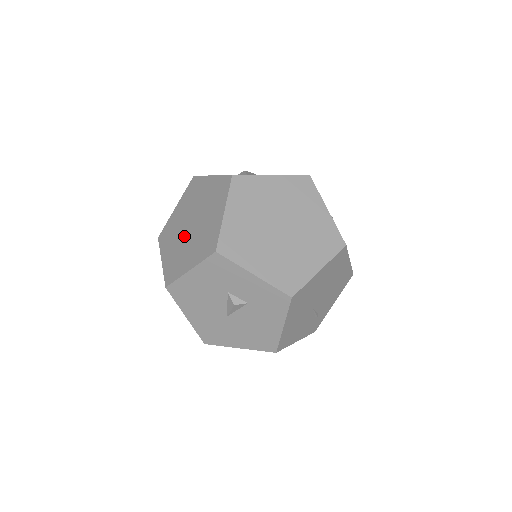
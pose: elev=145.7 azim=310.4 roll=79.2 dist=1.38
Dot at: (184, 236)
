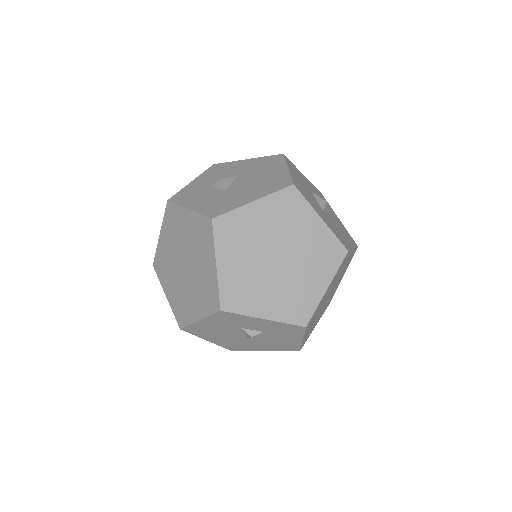
Dot at: (181, 277)
